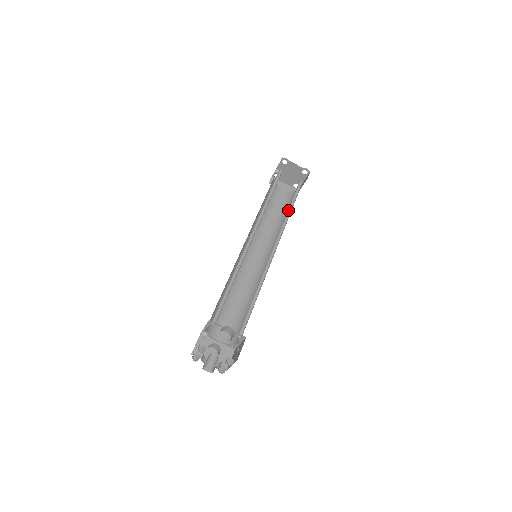
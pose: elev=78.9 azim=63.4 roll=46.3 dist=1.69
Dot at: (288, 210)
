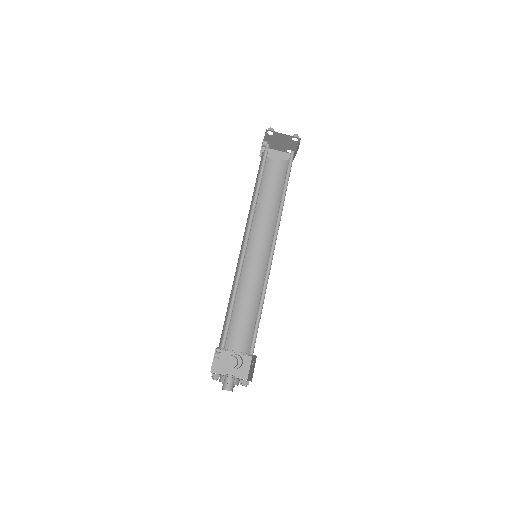
Dot at: (282, 194)
